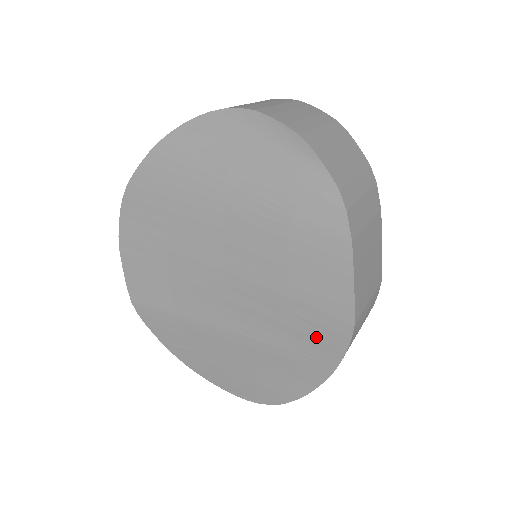
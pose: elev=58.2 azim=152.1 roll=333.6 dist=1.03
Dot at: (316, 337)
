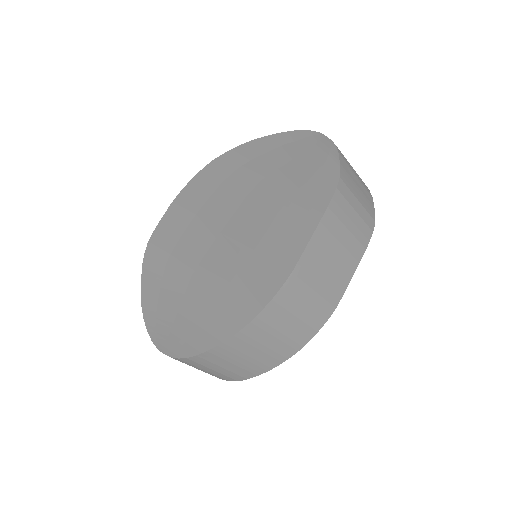
Dot at: (257, 283)
